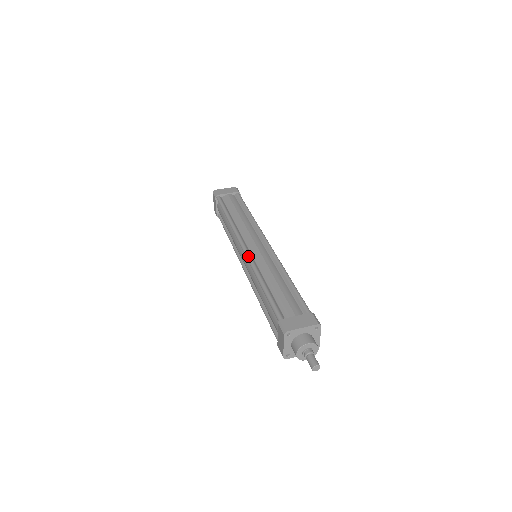
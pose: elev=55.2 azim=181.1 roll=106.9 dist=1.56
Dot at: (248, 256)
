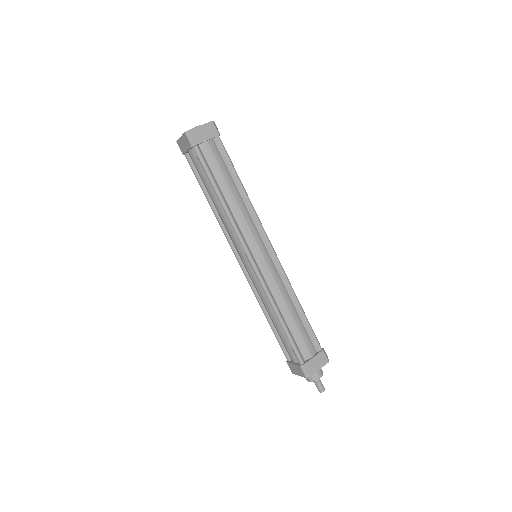
Dot at: (260, 278)
